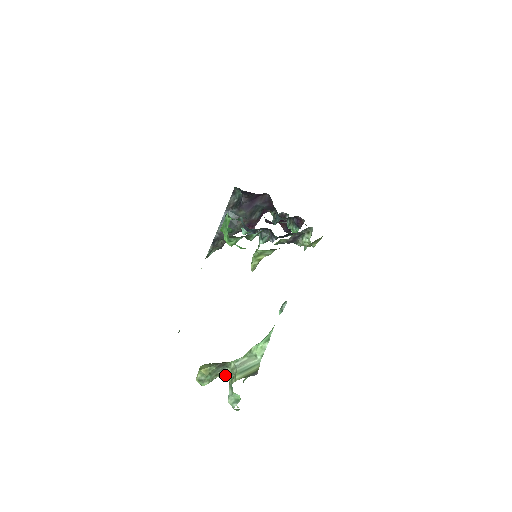
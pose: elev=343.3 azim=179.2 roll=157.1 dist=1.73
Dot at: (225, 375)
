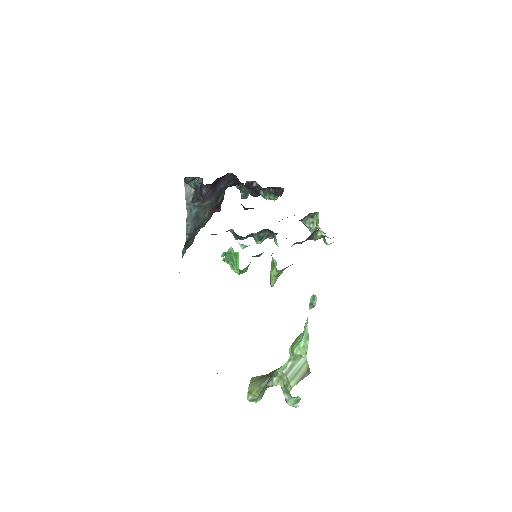
Dot at: (275, 384)
